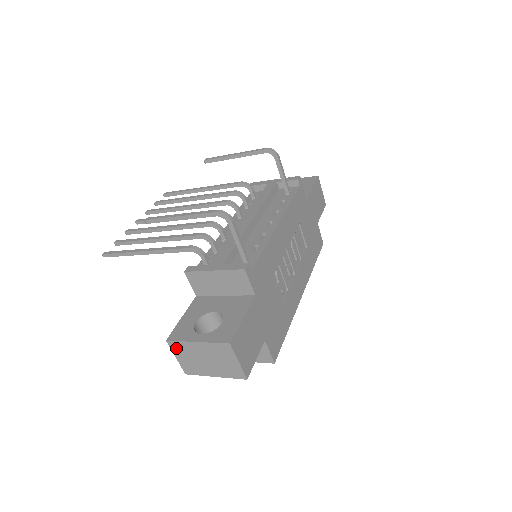
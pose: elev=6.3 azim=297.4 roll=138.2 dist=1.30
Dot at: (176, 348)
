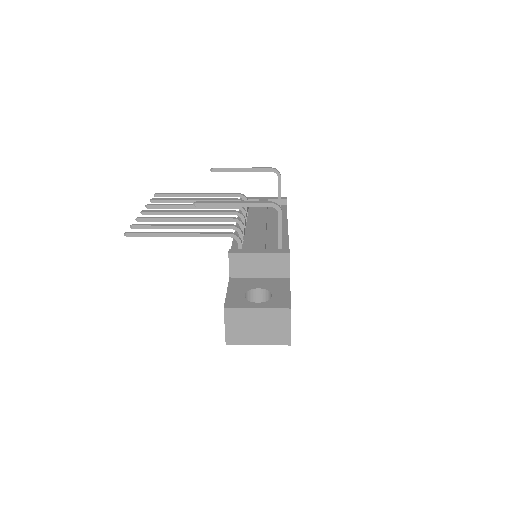
Dot at: (231, 316)
